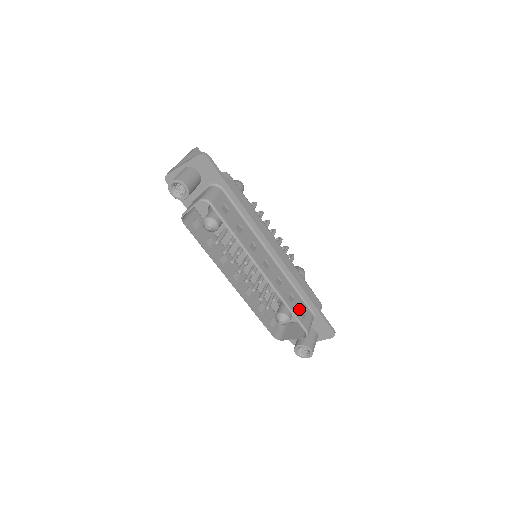
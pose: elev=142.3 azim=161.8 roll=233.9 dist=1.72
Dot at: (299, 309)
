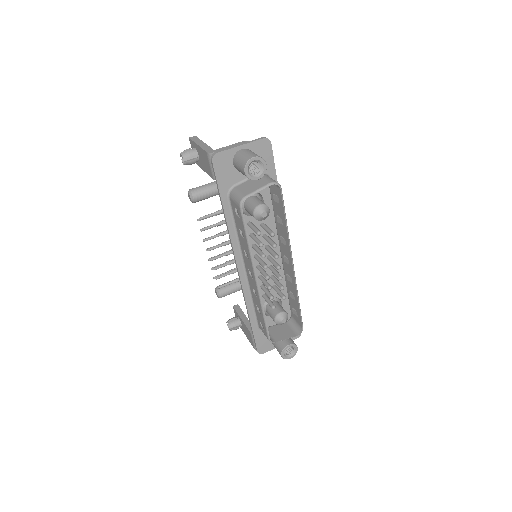
Dot at: occluded
